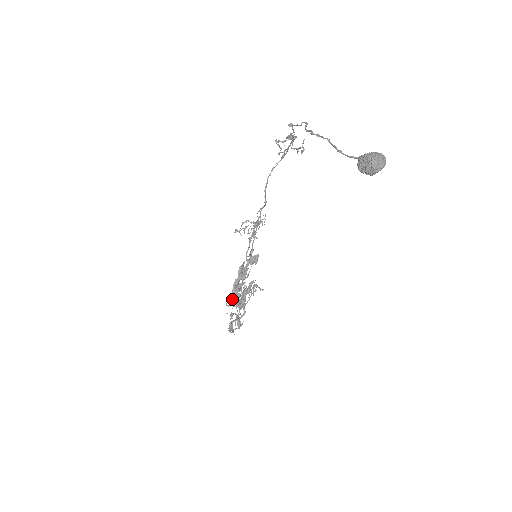
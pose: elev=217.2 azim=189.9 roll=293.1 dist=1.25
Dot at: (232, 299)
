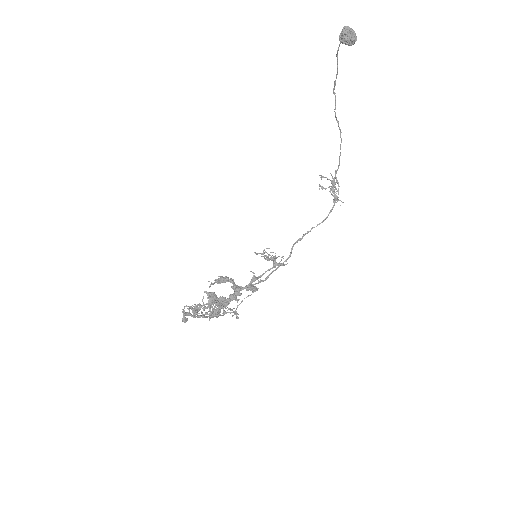
Dot at: occluded
